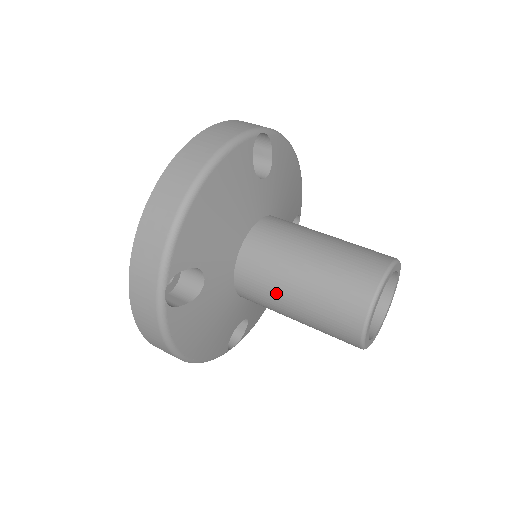
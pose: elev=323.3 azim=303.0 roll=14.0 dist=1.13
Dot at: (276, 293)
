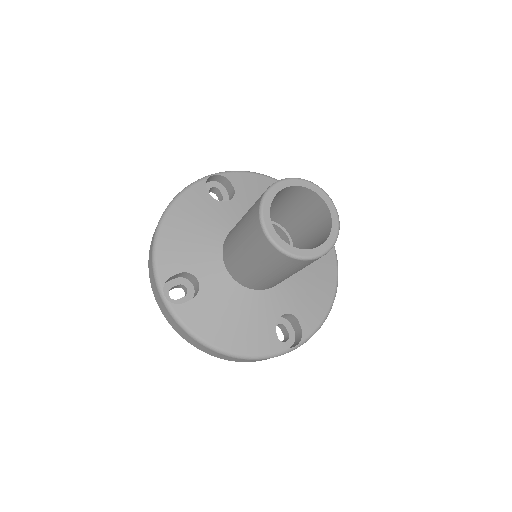
Dot at: occluded
